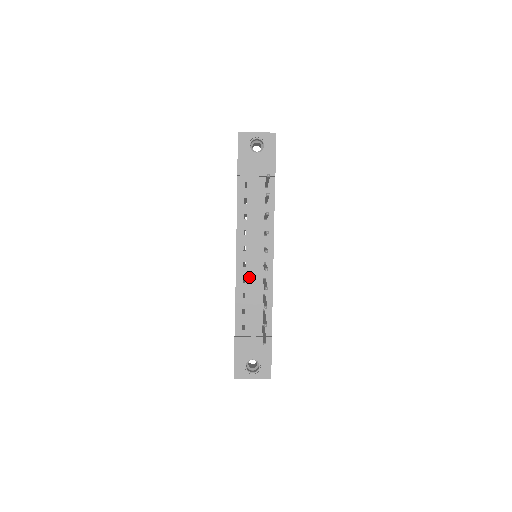
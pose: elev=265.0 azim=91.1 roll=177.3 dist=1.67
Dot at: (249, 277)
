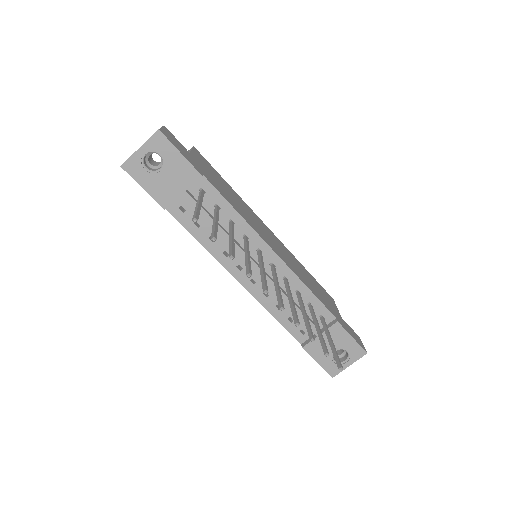
Dot at: (268, 288)
